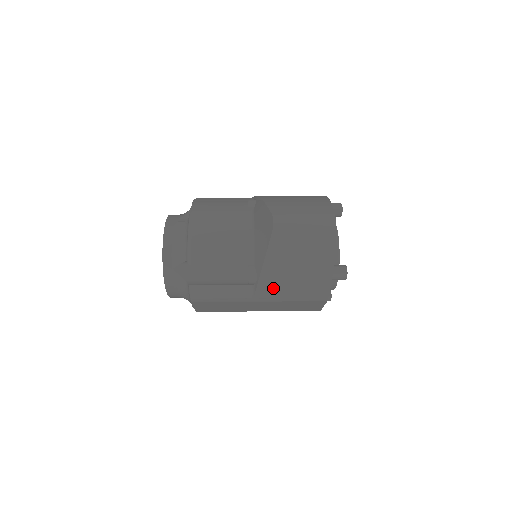
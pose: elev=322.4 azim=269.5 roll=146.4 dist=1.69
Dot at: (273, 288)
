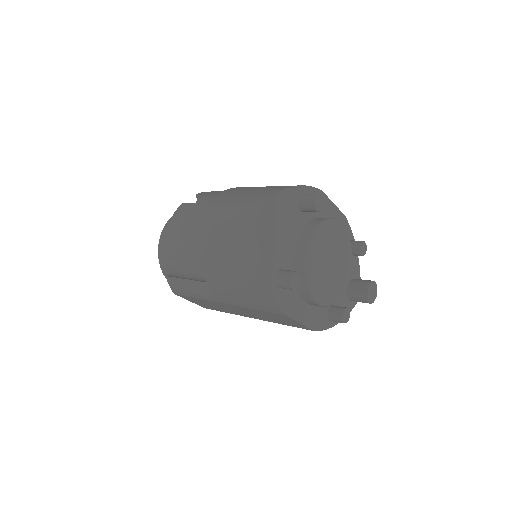
Dot at: (222, 288)
